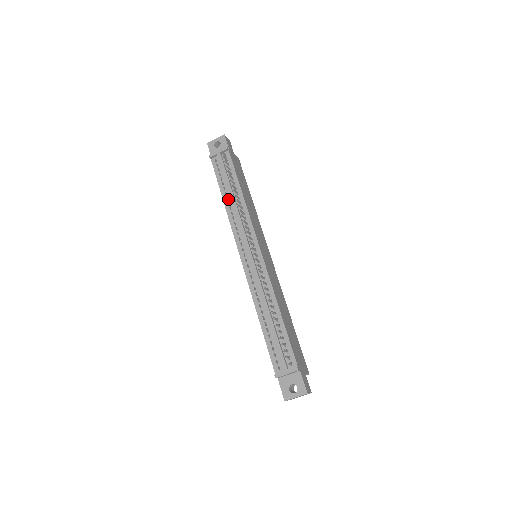
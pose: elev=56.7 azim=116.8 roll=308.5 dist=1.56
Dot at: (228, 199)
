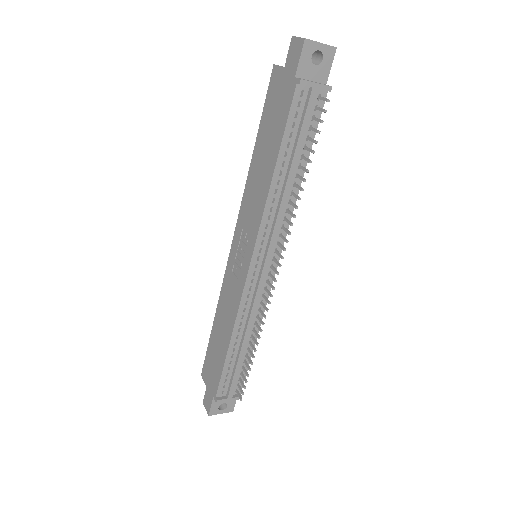
Dot at: (281, 176)
